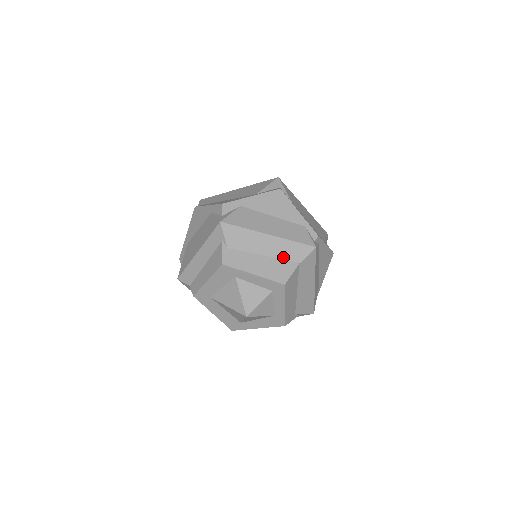
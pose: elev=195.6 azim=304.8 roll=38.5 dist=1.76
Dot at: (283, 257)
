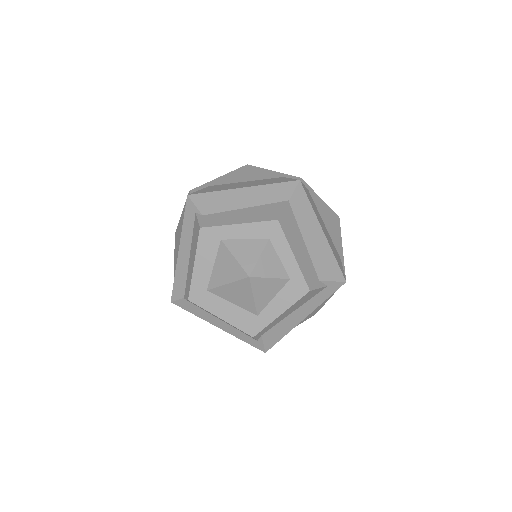
Dot at: (267, 202)
